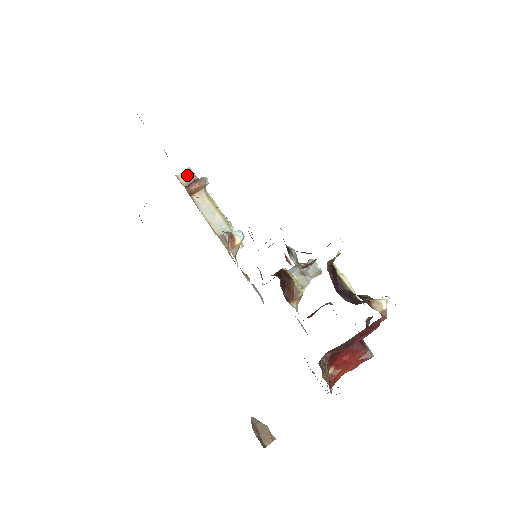
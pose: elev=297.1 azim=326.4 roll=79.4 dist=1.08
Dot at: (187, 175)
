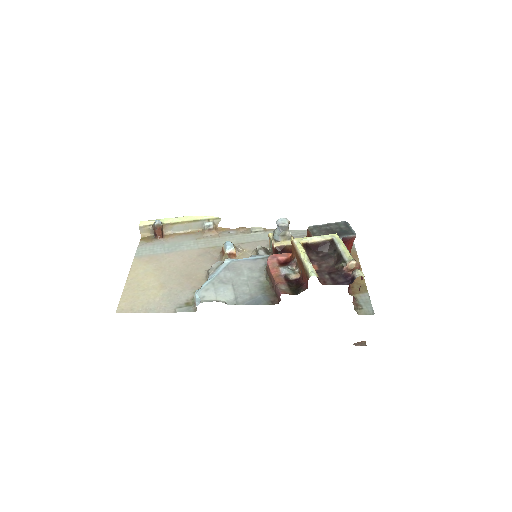
Dot at: (145, 230)
